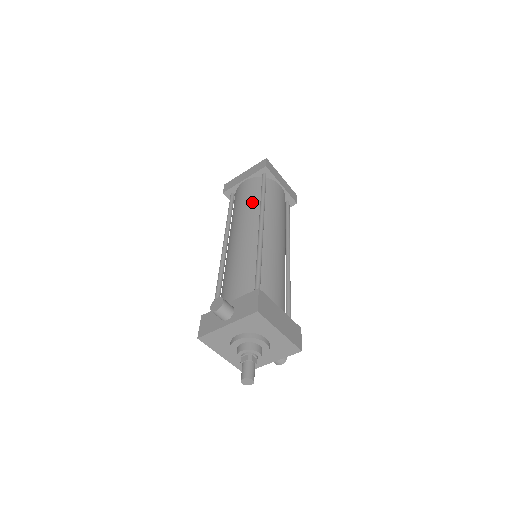
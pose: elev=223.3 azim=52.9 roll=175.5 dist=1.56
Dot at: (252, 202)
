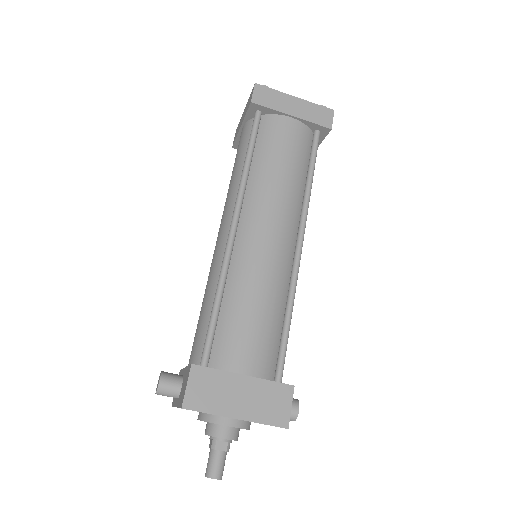
Dot at: (237, 174)
